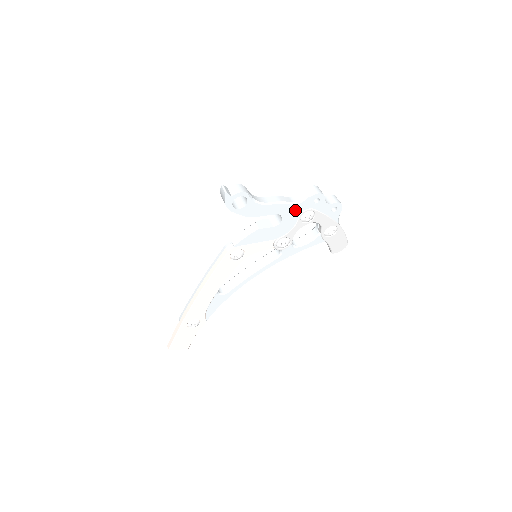
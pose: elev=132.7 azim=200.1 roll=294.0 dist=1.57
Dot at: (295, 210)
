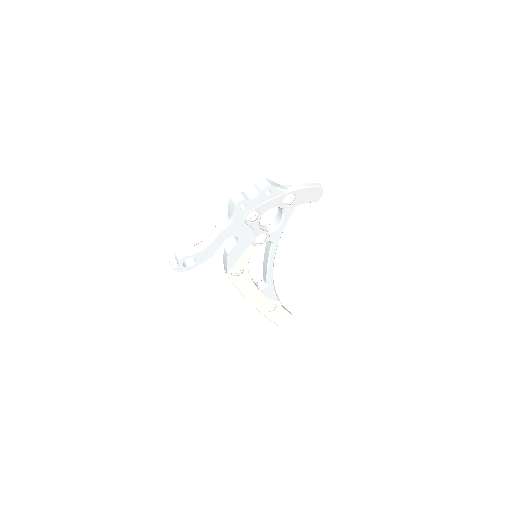
Dot at: (236, 225)
